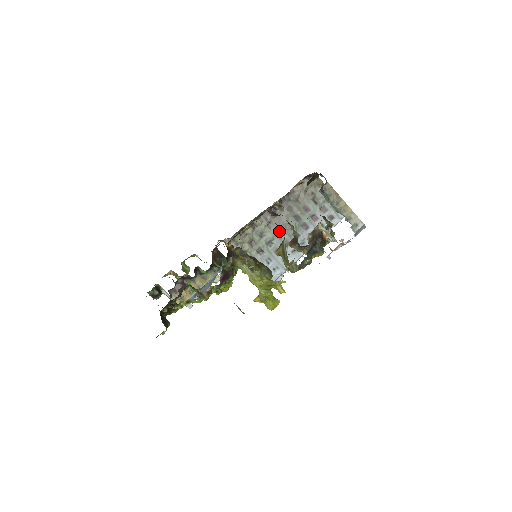
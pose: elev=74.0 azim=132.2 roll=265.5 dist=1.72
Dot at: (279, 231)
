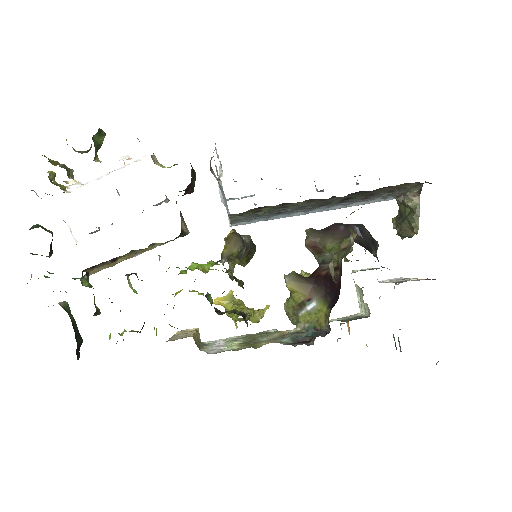
Dot at: (309, 205)
